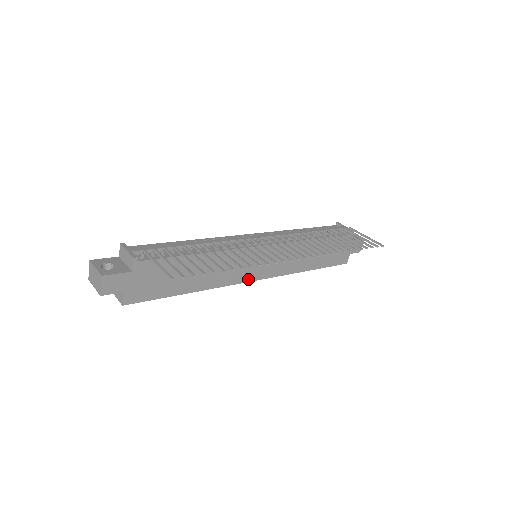
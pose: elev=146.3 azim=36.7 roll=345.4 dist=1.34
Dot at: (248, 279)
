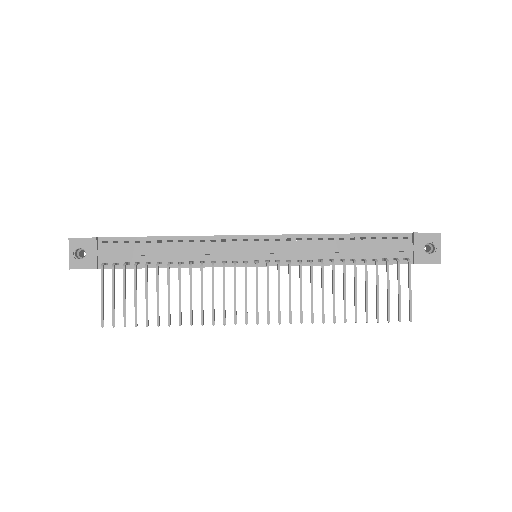
Dot at: occluded
